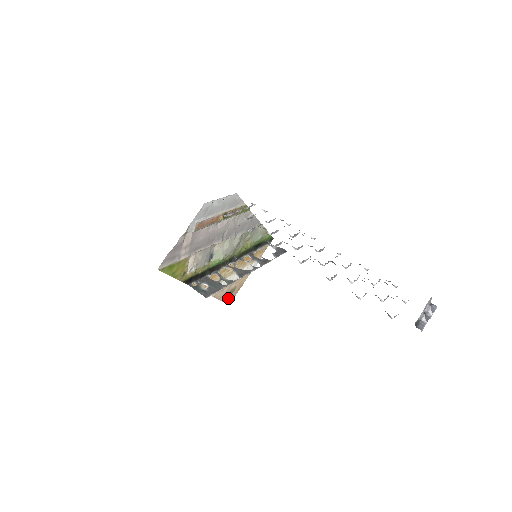
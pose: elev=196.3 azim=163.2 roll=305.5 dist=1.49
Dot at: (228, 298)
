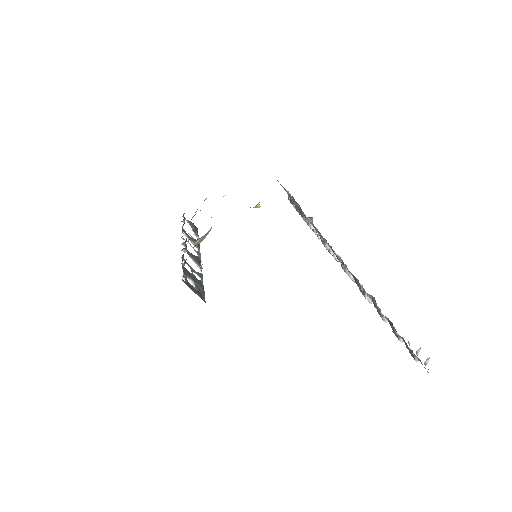
Dot at: occluded
